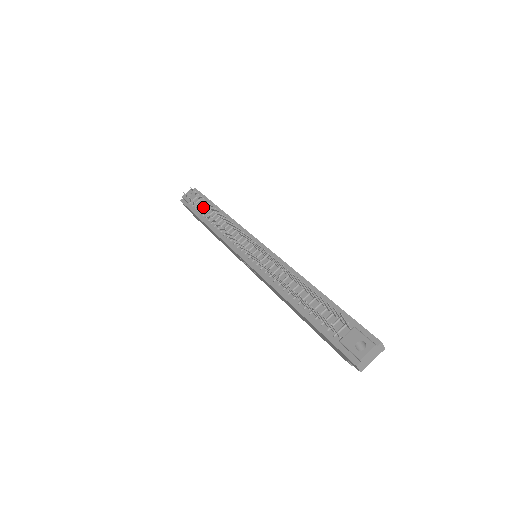
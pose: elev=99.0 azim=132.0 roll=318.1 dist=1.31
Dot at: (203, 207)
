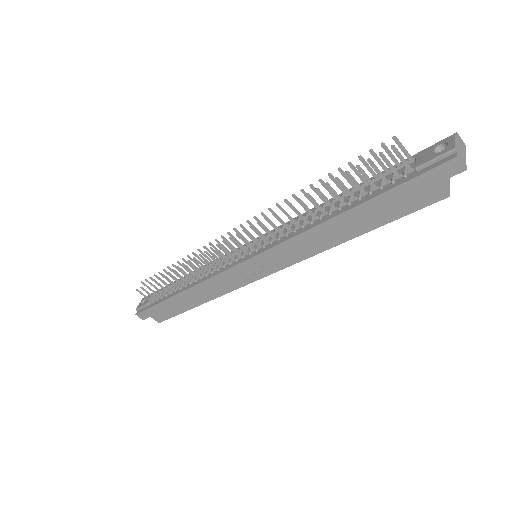
Dot at: (166, 292)
